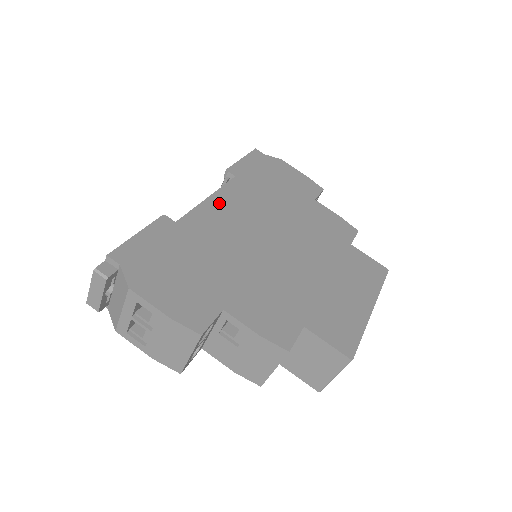
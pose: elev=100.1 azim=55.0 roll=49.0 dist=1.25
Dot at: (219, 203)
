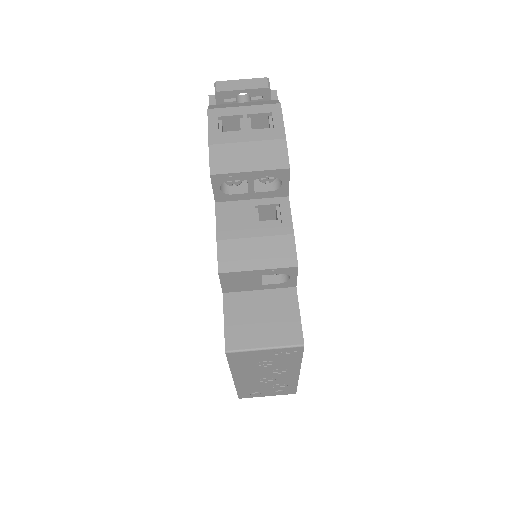
Dot at: occluded
